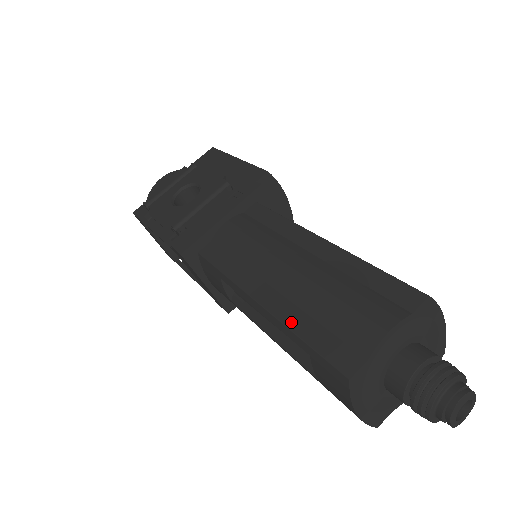
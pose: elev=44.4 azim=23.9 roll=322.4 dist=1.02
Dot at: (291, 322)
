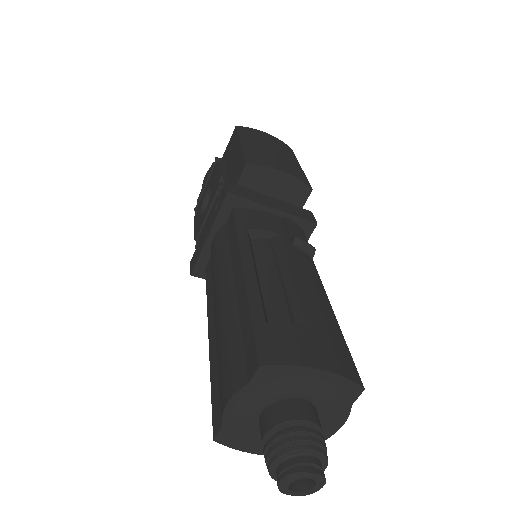
Dot at: (211, 364)
